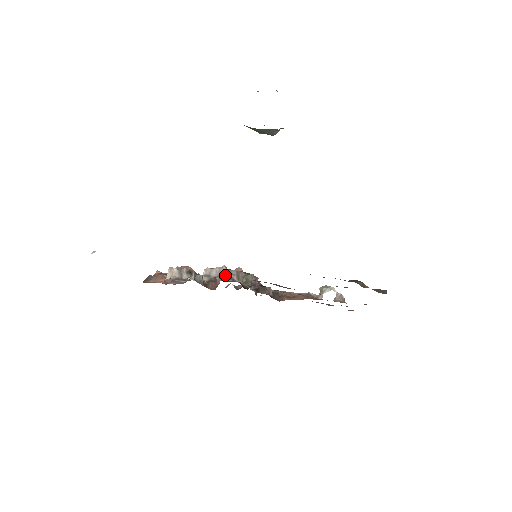
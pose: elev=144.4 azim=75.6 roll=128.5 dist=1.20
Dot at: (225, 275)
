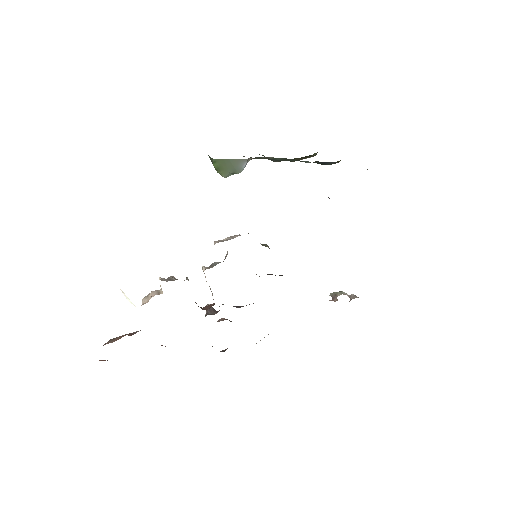
Dot at: occluded
